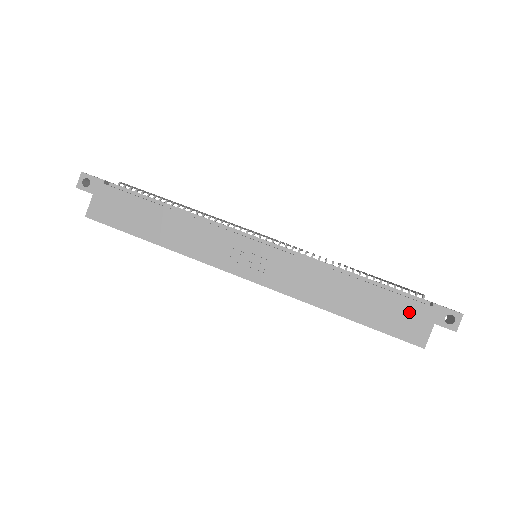
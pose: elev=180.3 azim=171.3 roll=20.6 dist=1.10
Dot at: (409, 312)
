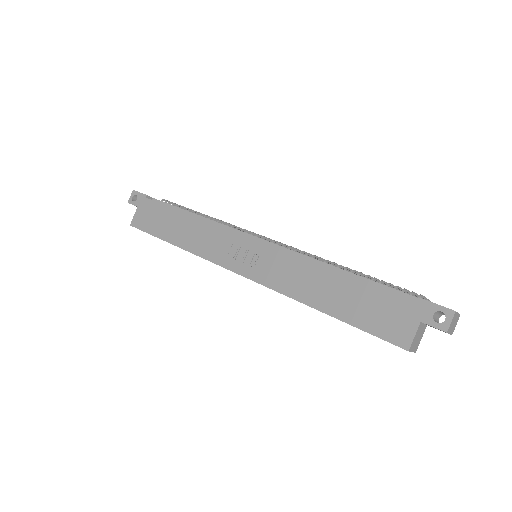
Dot at: (392, 308)
